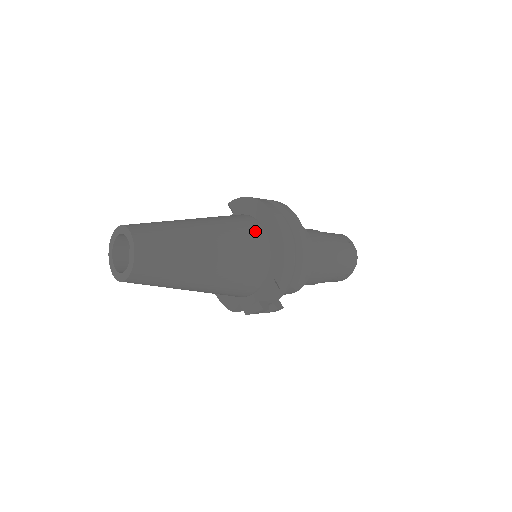
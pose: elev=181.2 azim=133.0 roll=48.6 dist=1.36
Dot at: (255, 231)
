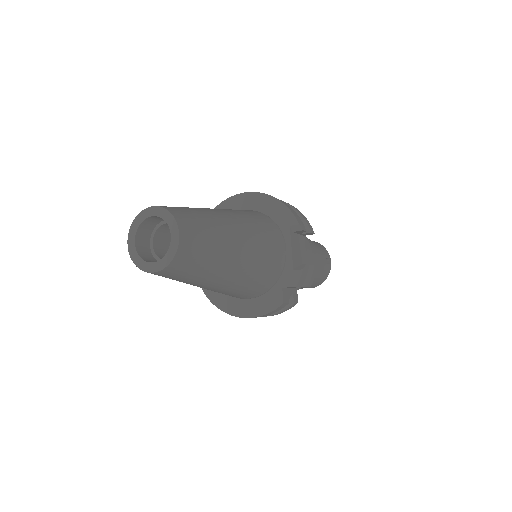
Dot at: occluded
